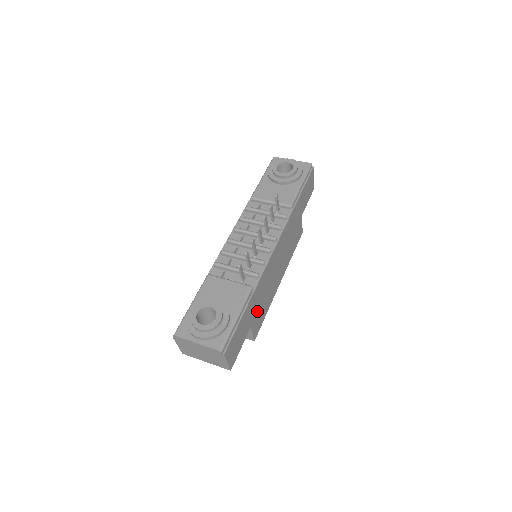
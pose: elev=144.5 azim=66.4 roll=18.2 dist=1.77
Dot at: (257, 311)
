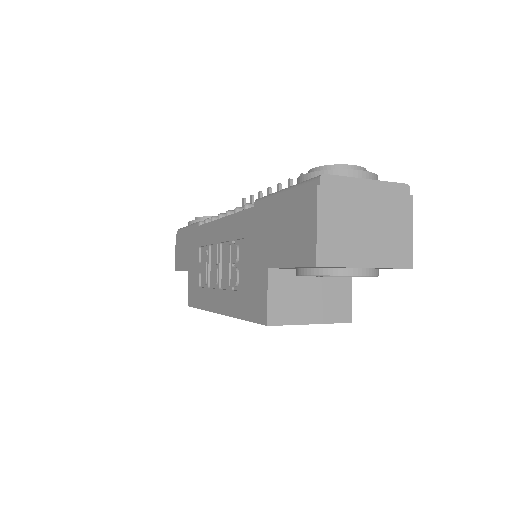
Dot at: occluded
